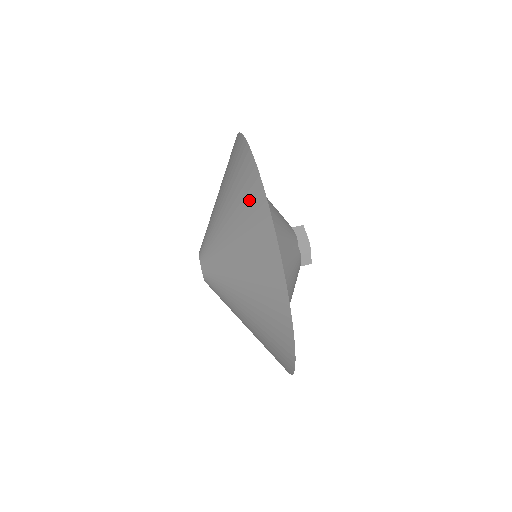
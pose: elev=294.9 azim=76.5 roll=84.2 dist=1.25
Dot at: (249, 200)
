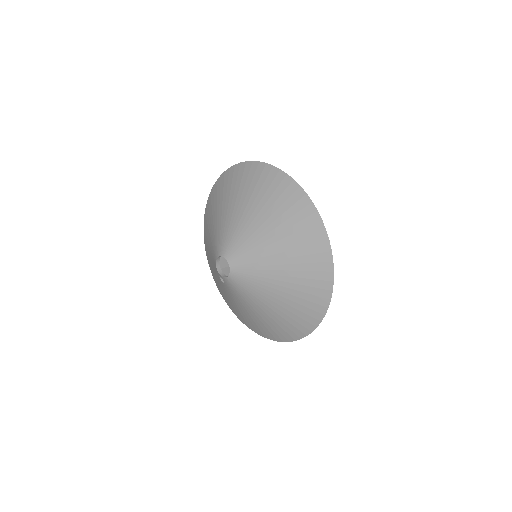
Dot at: (285, 198)
